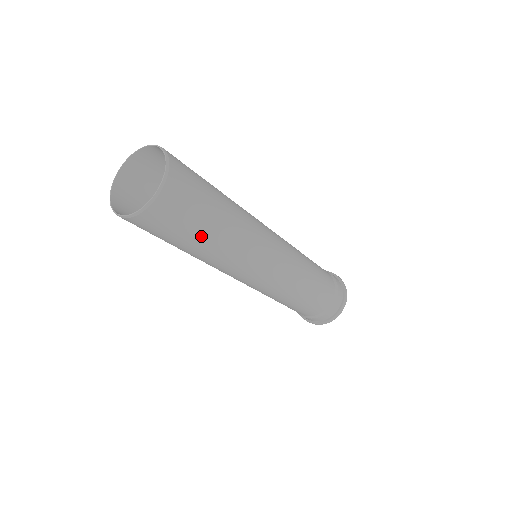
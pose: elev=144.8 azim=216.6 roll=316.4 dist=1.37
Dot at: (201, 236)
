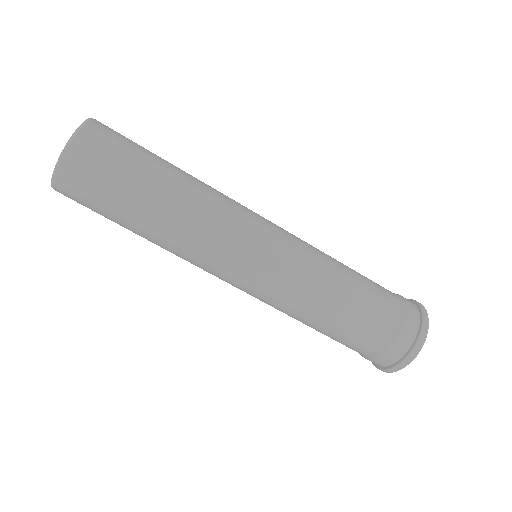
Dot at: (126, 221)
